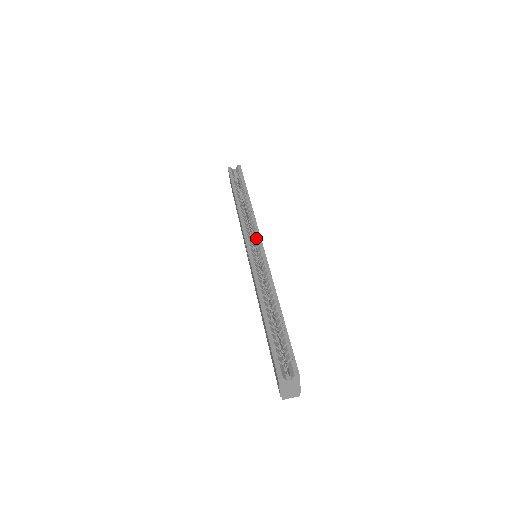
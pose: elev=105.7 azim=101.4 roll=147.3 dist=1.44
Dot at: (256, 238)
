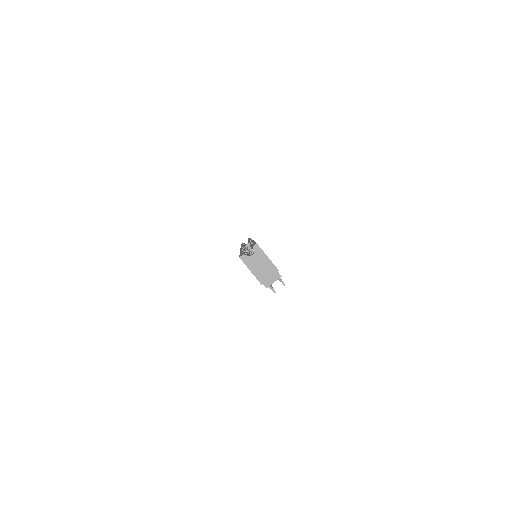
Dot at: (249, 242)
